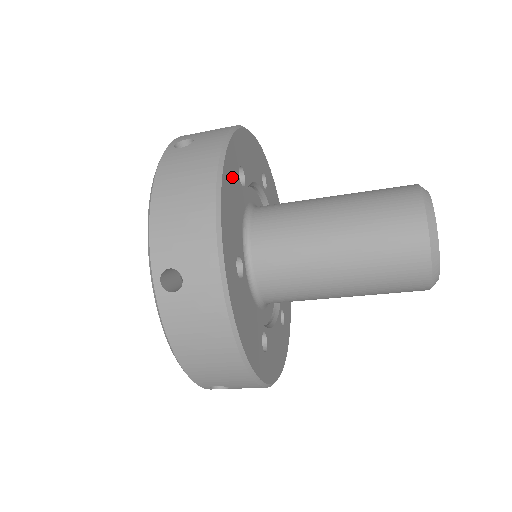
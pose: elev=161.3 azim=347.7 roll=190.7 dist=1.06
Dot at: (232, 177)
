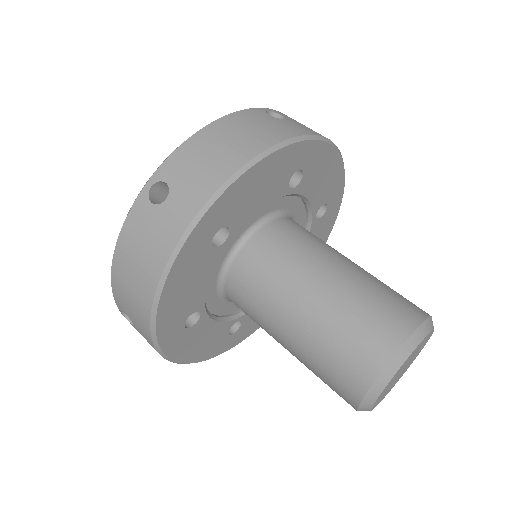
Dot at: (283, 167)
